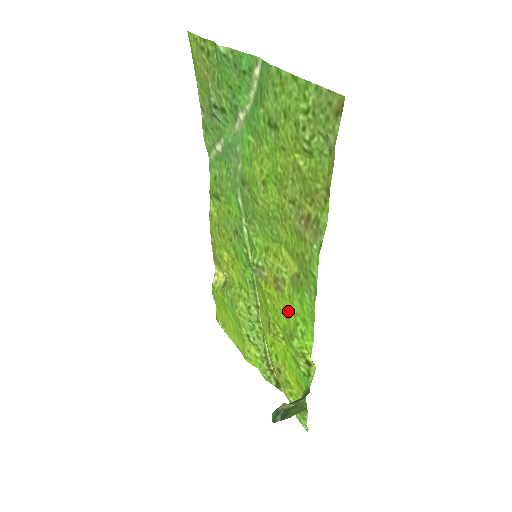
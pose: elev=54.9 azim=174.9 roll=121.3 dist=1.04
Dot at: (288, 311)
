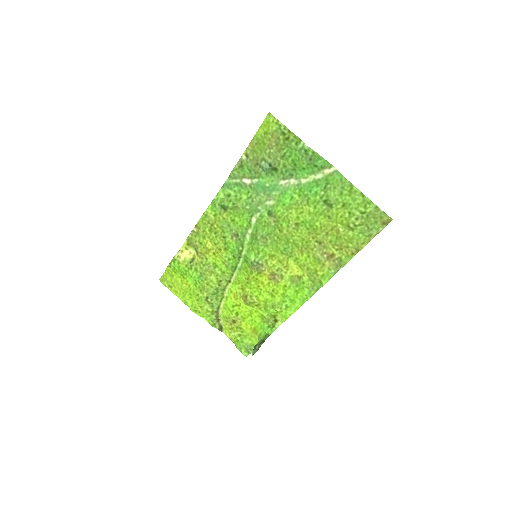
Dot at: (277, 293)
